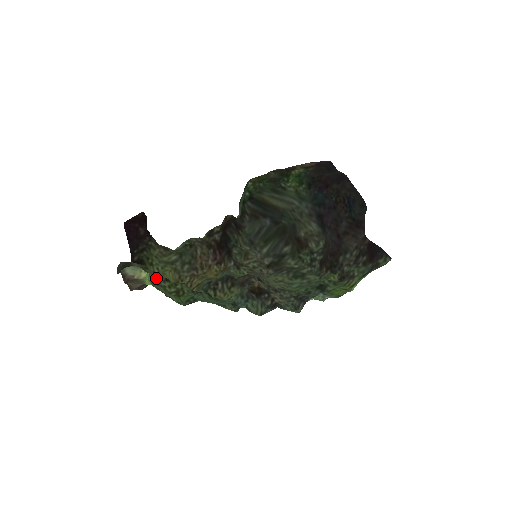
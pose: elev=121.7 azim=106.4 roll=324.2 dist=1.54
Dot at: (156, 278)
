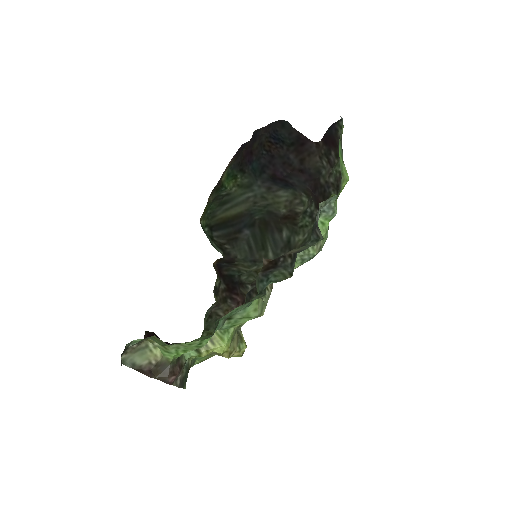
Dot at: occluded
